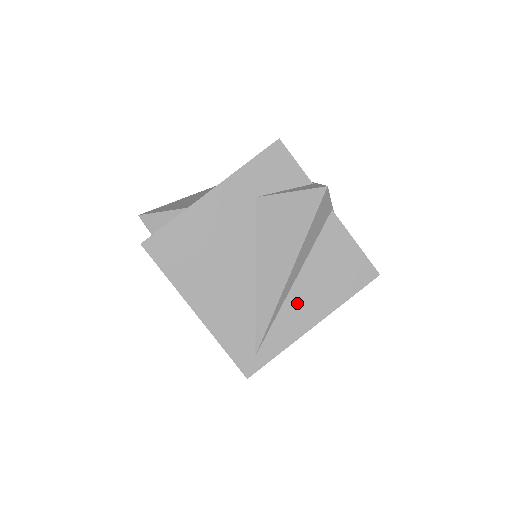
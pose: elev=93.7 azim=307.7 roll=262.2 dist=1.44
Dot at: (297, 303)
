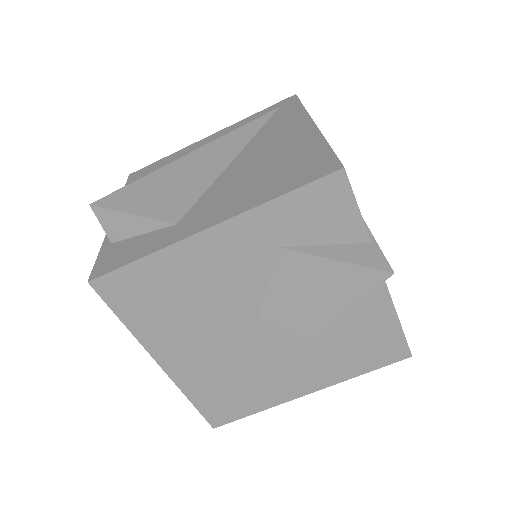
Dot at: (296, 371)
